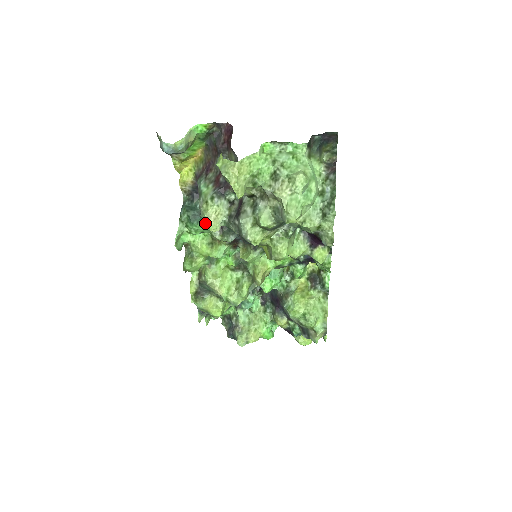
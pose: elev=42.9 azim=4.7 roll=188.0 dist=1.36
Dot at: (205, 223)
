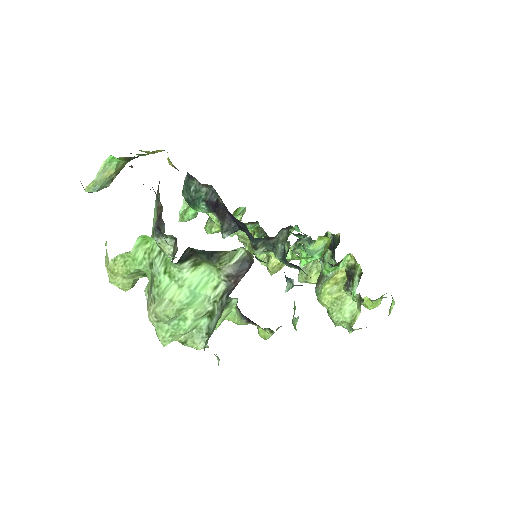
Dot at: (201, 208)
